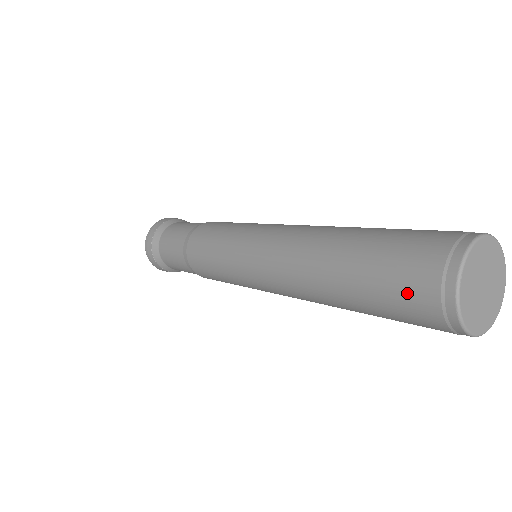
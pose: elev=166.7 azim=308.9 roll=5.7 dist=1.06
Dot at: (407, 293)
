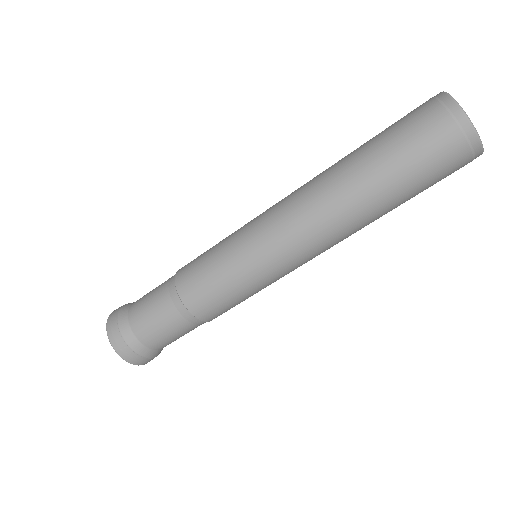
Dot at: (435, 146)
